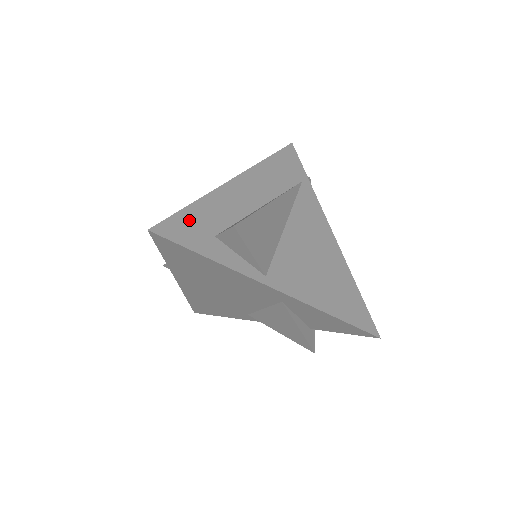
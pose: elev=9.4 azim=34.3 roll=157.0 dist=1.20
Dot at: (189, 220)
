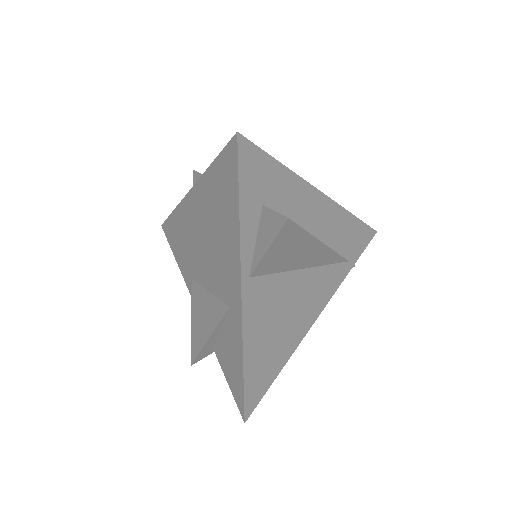
Dot at: (266, 170)
